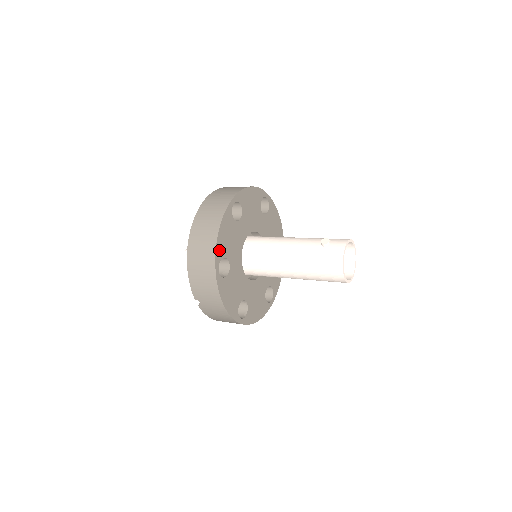
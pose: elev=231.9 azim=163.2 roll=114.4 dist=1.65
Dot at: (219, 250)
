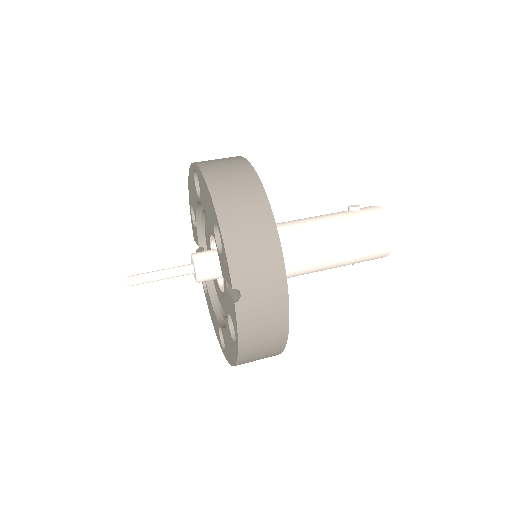
Dot at: occluded
